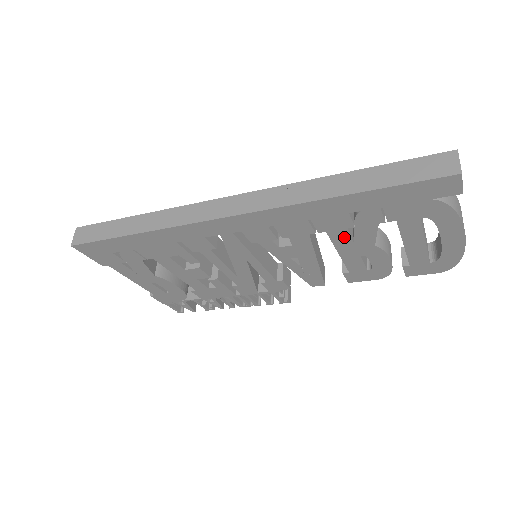
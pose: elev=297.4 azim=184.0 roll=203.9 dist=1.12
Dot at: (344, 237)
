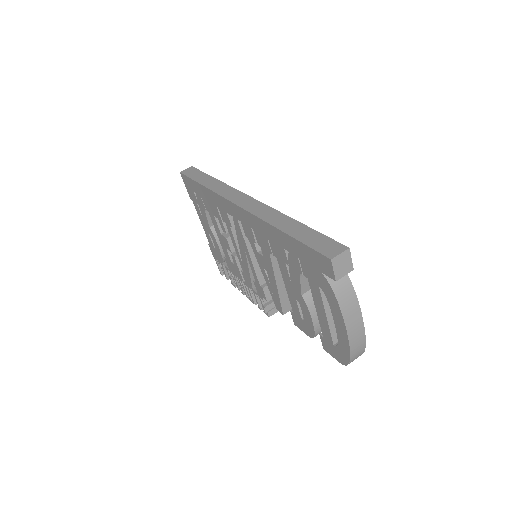
Dot at: (286, 271)
